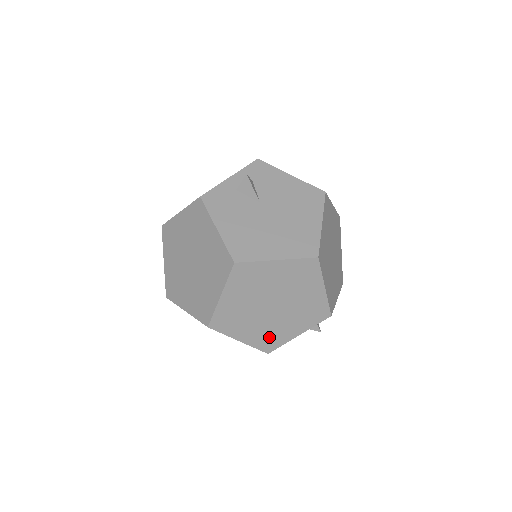
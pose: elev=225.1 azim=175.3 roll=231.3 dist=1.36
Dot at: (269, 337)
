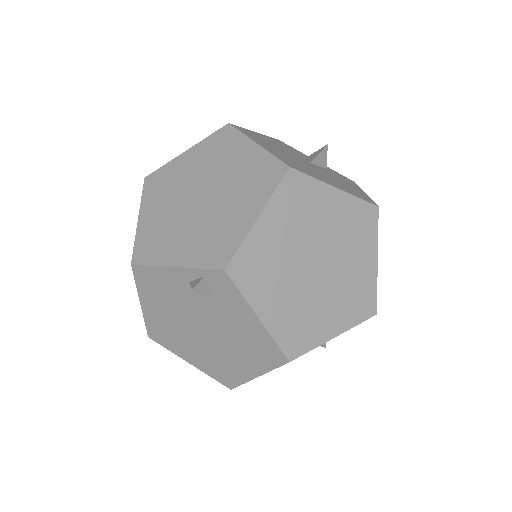
Dot at: (157, 239)
